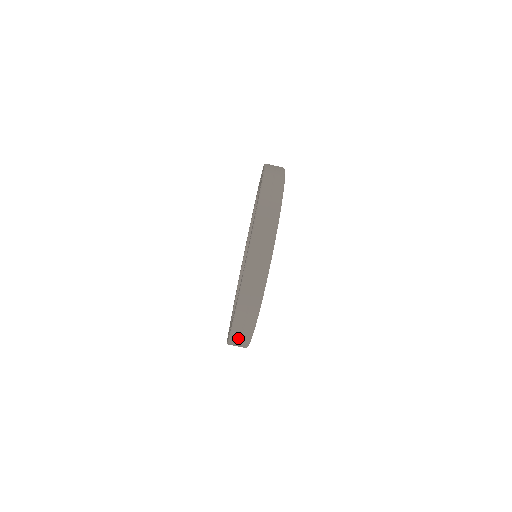
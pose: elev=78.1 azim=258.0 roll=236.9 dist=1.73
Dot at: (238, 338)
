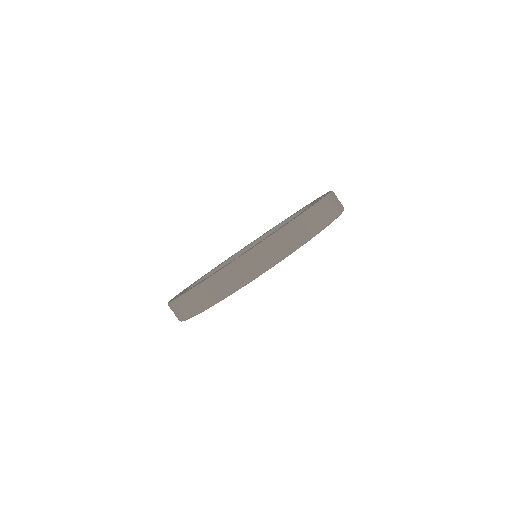
Dot at: (254, 260)
